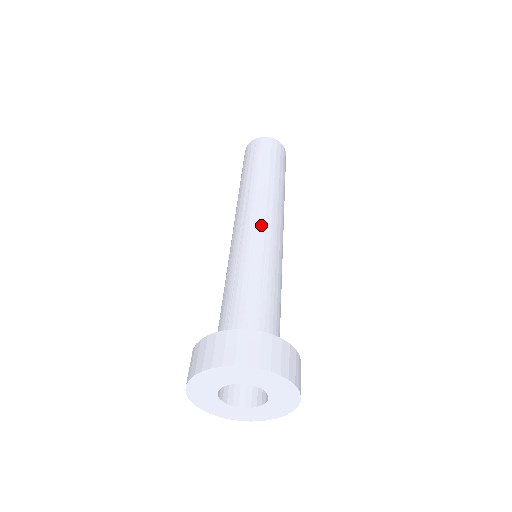
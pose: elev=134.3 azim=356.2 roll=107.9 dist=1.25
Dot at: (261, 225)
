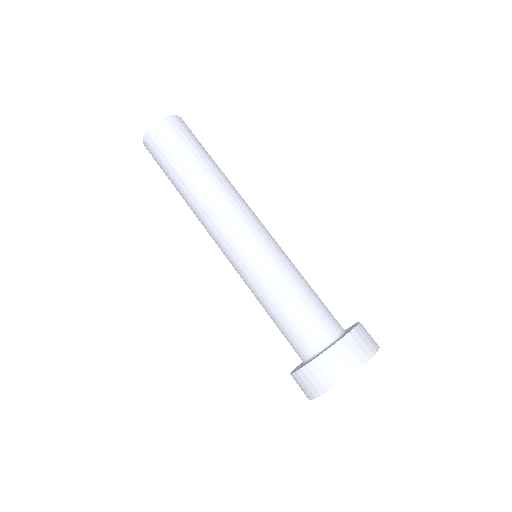
Dot at: (234, 247)
